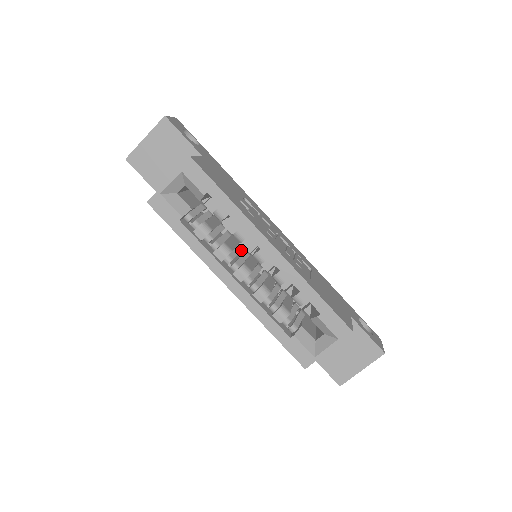
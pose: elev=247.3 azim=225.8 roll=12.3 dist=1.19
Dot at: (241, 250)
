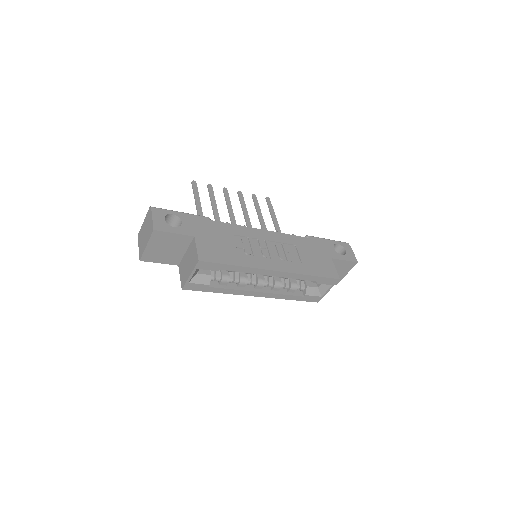
Dot at: occluded
